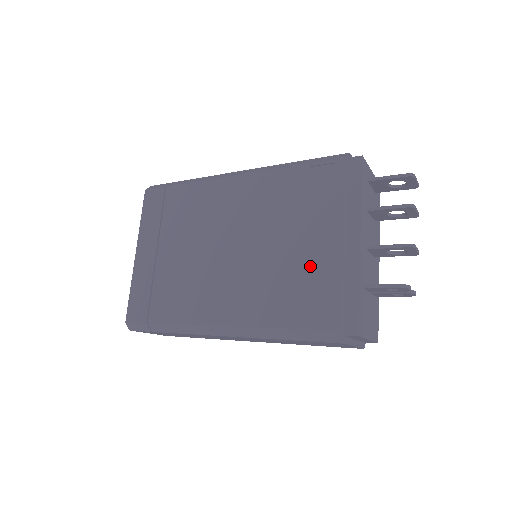
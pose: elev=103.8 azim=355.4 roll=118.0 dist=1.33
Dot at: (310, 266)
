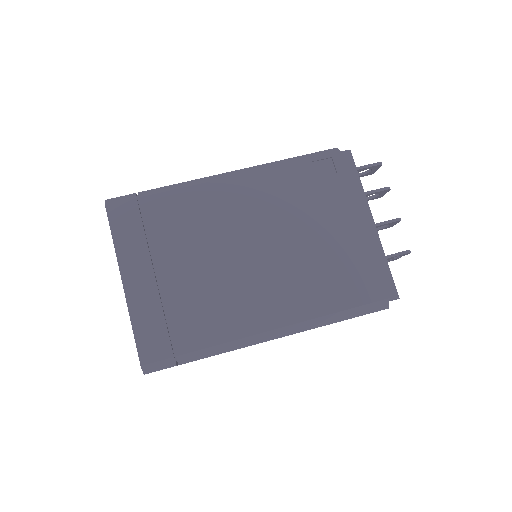
Dot at: (344, 251)
